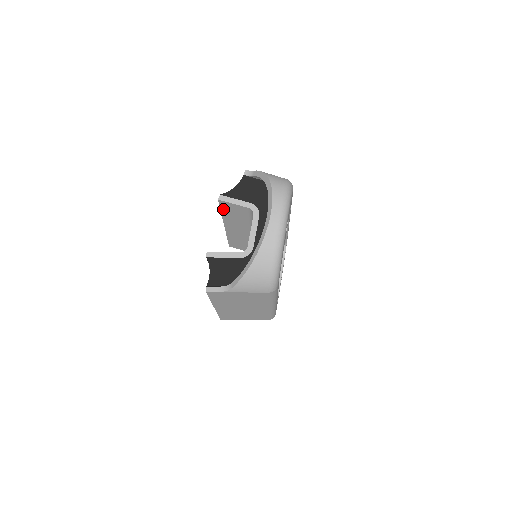
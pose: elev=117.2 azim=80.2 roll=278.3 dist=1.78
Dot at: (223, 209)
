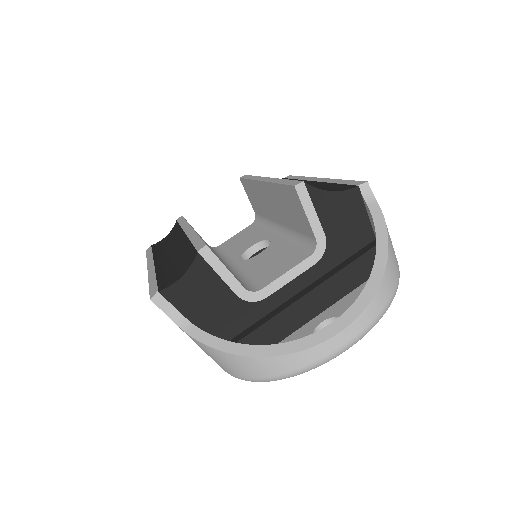
Dot at: (285, 189)
